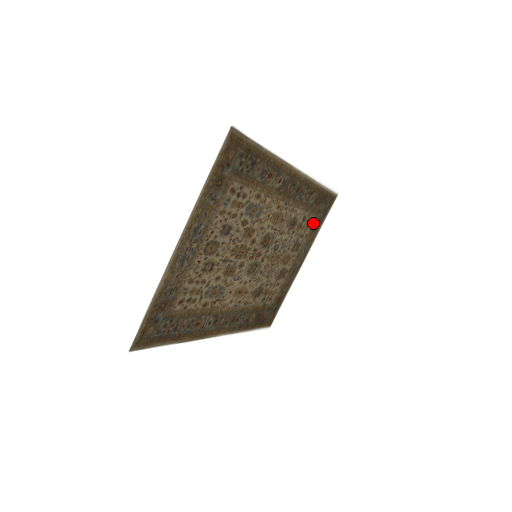
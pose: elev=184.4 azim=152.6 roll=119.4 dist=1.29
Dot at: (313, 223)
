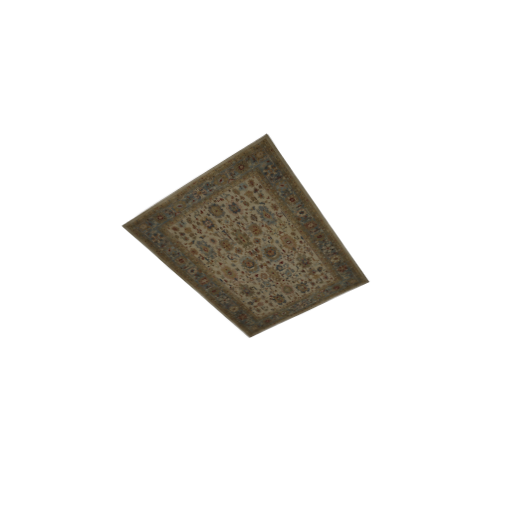
Dot at: (330, 283)
